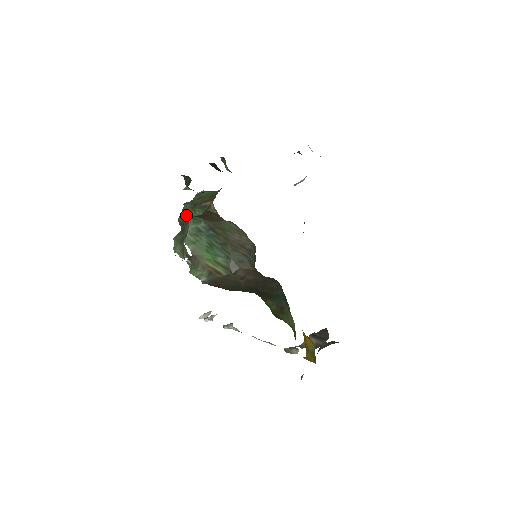
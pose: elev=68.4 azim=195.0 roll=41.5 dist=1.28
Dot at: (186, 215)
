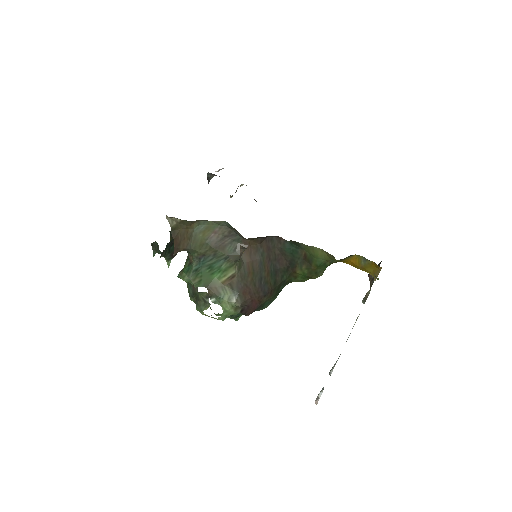
Dot at: (184, 279)
